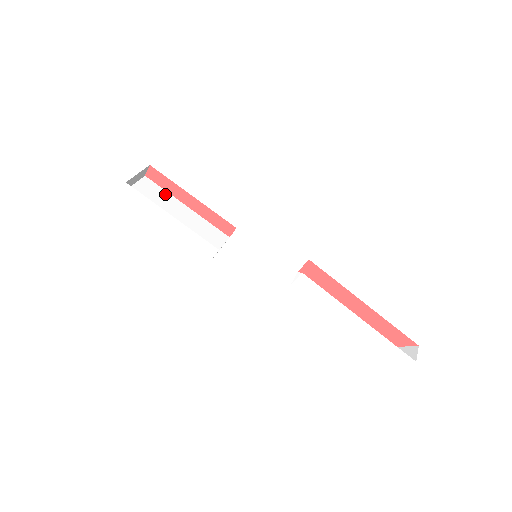
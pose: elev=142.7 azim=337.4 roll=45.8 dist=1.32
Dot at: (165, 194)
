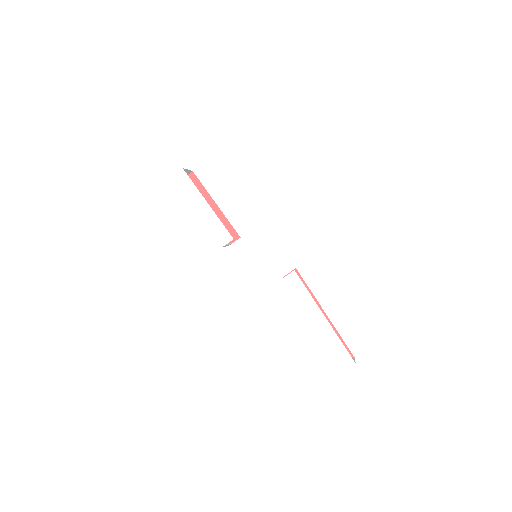
Dot at: occluded
